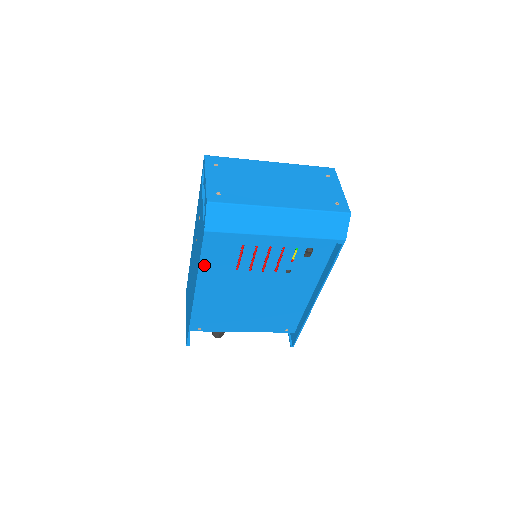
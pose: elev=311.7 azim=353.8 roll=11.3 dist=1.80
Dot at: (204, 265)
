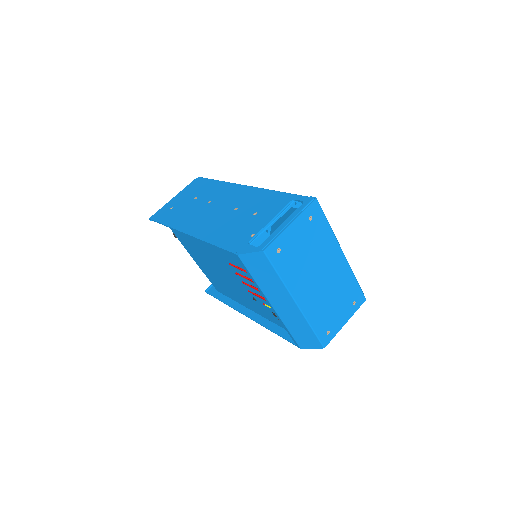
Dot at: occluded
